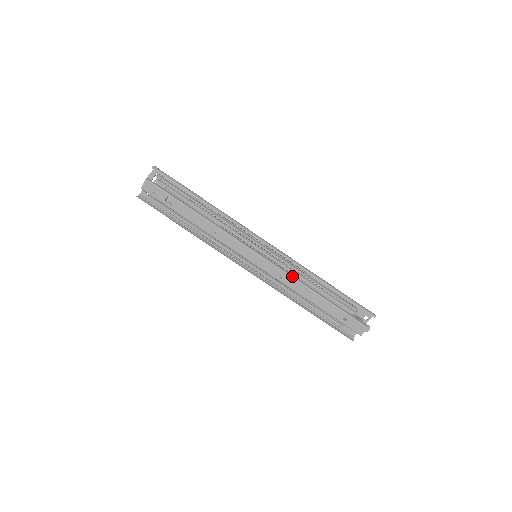
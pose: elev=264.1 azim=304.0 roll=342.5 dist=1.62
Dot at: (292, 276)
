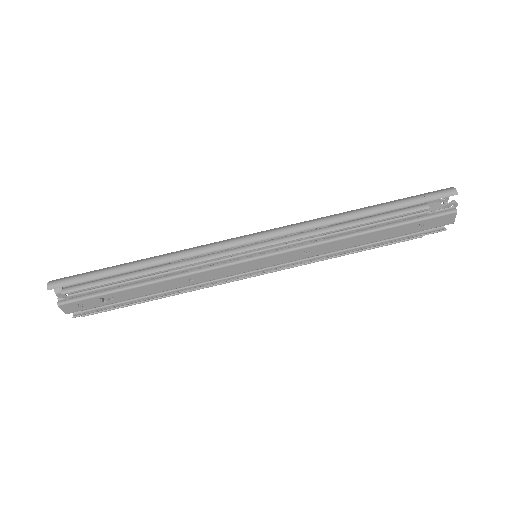
Dot at: (317, 243)
